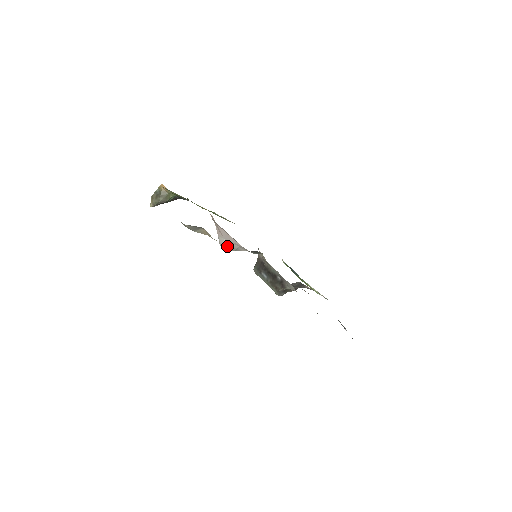
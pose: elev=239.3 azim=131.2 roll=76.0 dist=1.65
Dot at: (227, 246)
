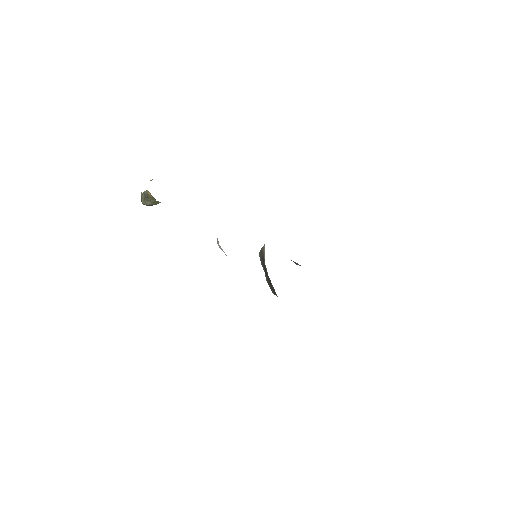
Dot at: (222, 250)
